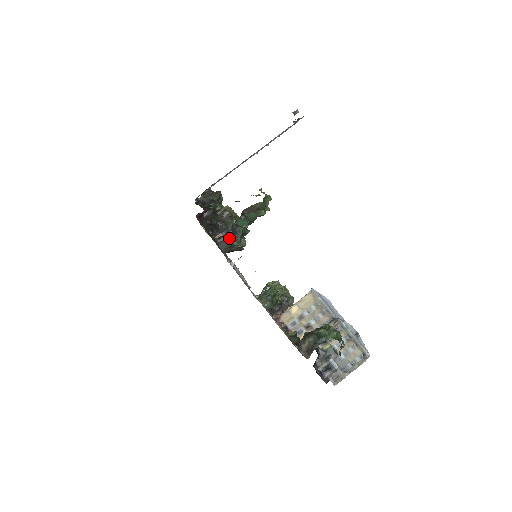
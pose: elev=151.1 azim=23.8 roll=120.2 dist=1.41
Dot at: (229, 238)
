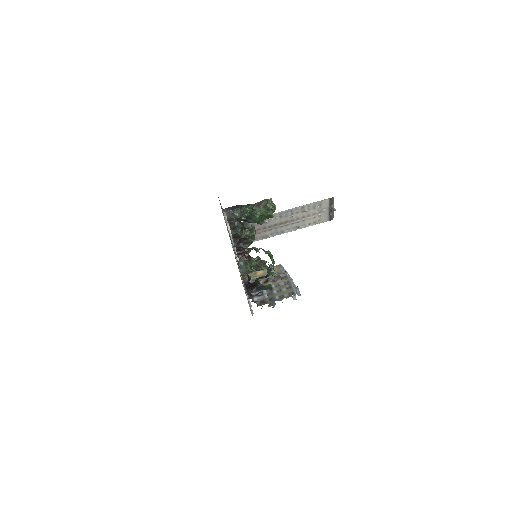
Dot at: (233, 209)
